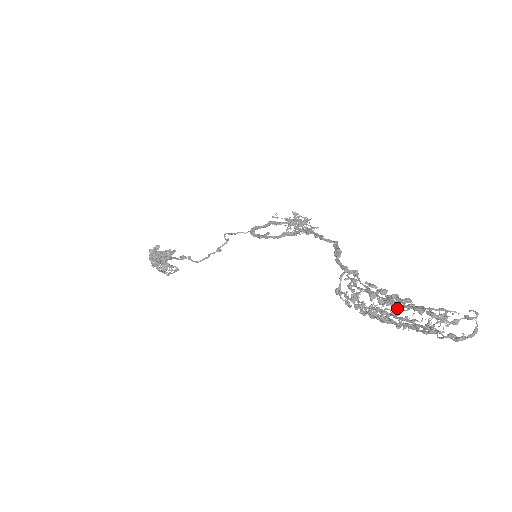
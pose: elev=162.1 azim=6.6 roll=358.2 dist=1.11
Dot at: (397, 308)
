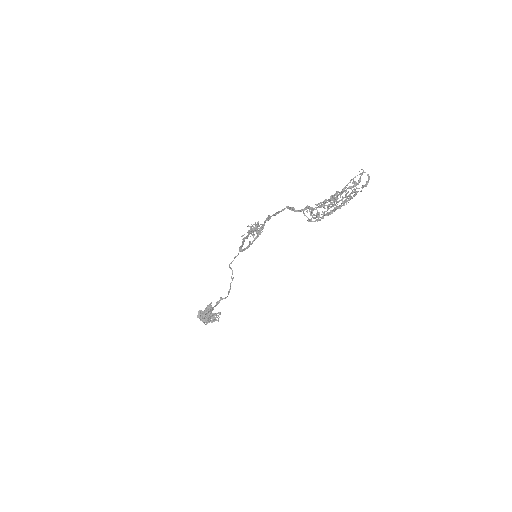
Dot at: occluded
